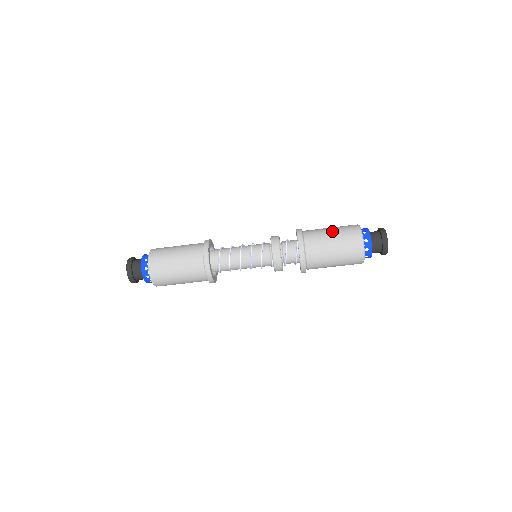
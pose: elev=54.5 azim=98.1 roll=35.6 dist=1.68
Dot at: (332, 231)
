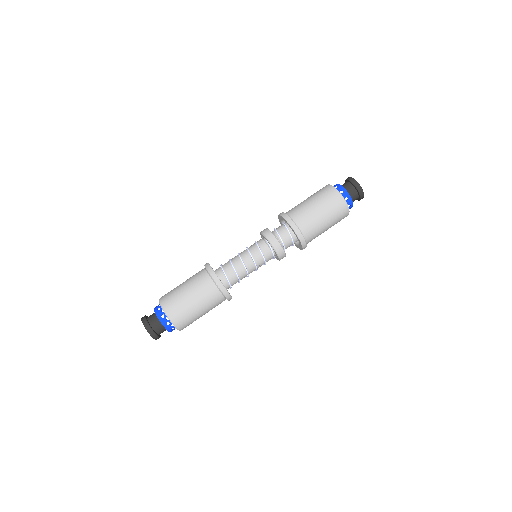
Dot at: occluded
